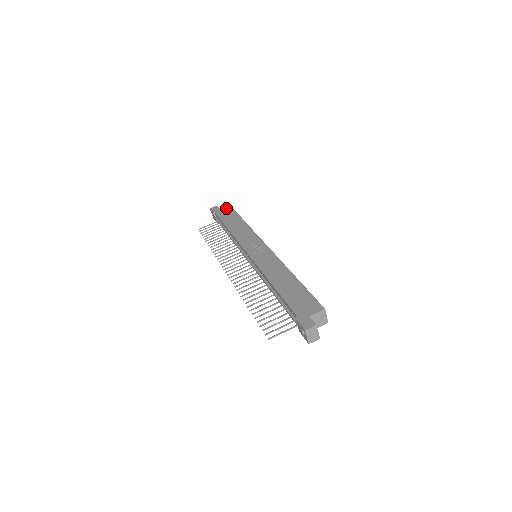
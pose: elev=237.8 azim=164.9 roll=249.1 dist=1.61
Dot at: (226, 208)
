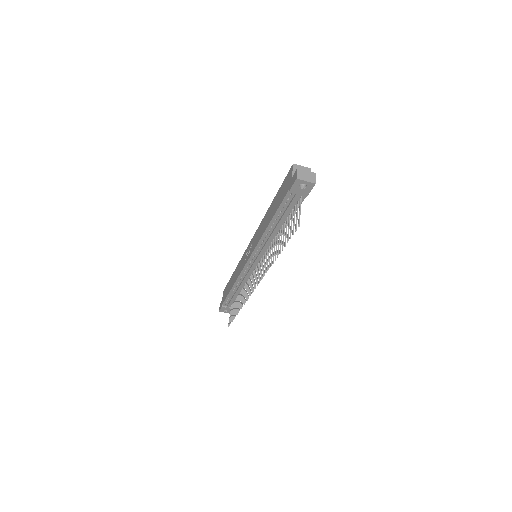
Dot at: (224, 293)
